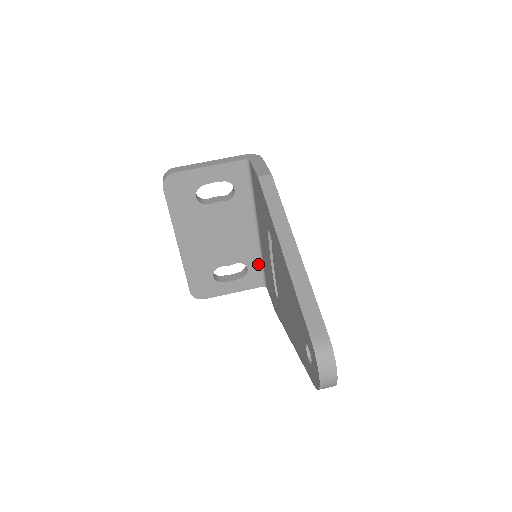
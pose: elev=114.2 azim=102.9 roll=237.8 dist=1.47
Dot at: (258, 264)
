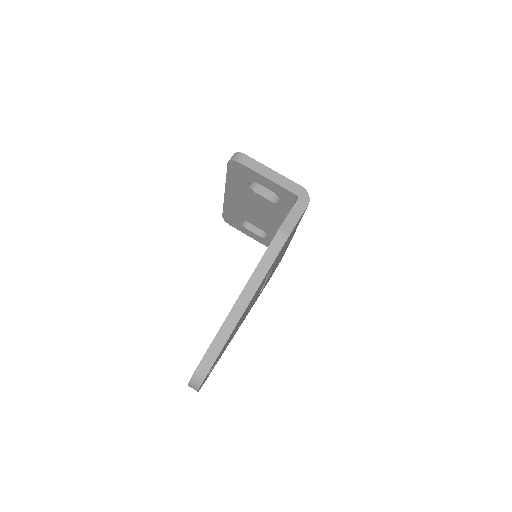
Dot at: occluded
